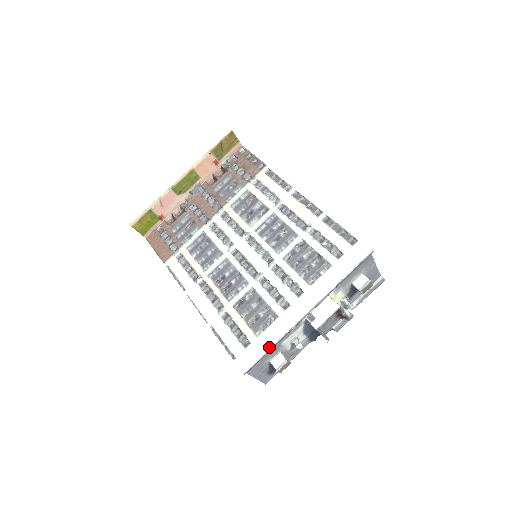
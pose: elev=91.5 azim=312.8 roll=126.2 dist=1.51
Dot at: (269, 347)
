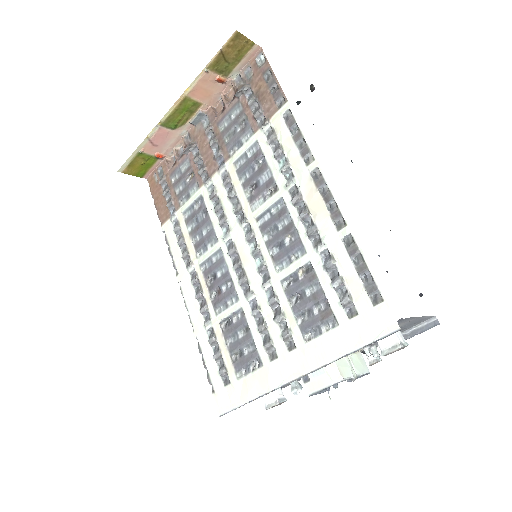
Dot at: (247, 400)
